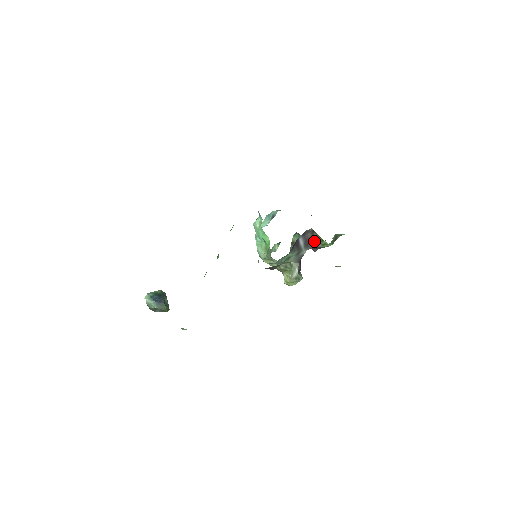
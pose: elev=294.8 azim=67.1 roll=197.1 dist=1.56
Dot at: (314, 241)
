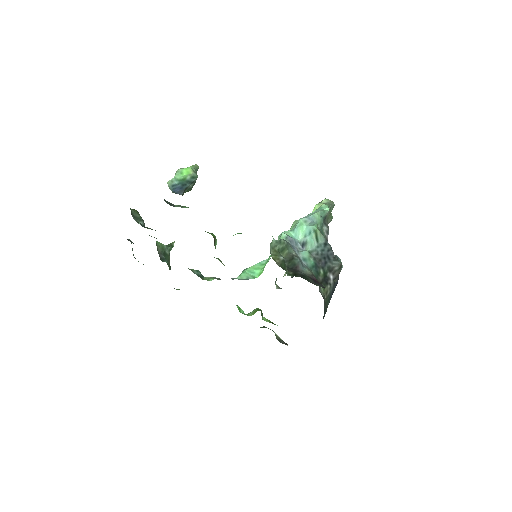
Dot at: occluded
